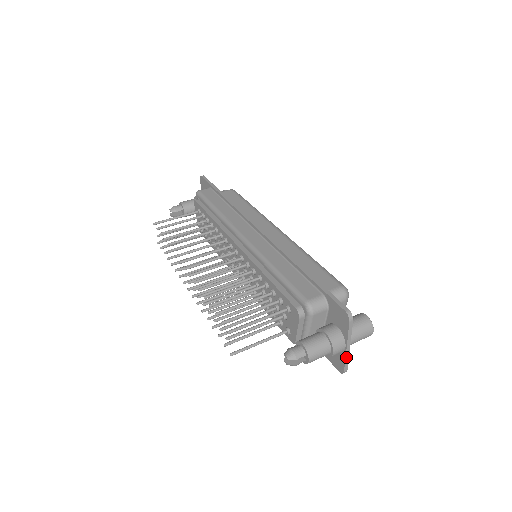
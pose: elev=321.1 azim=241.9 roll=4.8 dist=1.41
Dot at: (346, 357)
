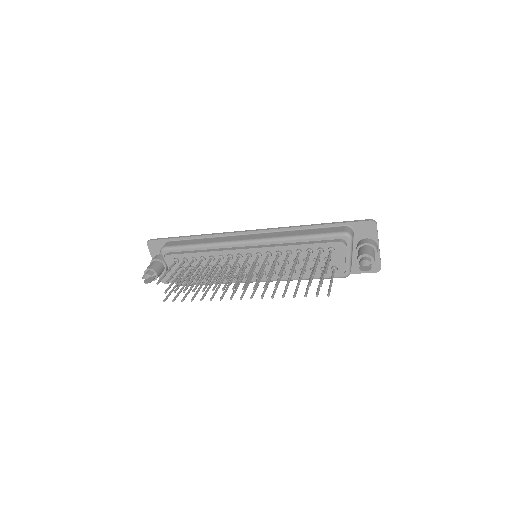
Dot at: occluded
